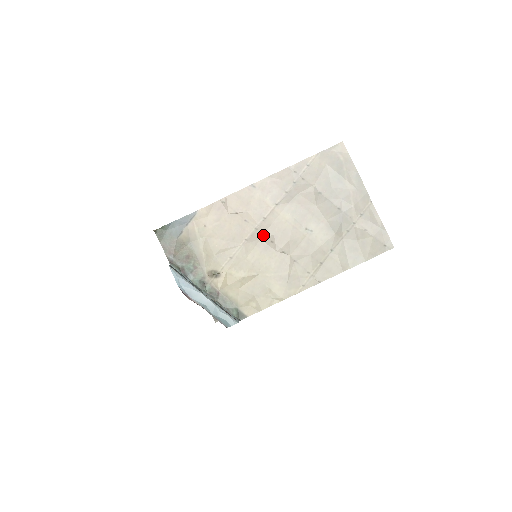
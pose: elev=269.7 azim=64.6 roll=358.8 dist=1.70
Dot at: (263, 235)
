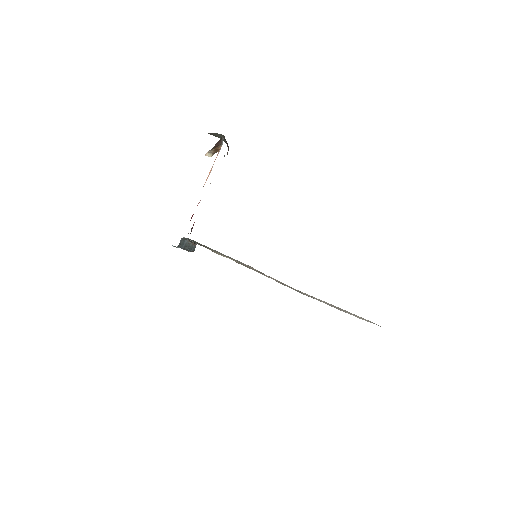
Dot at: occluded
